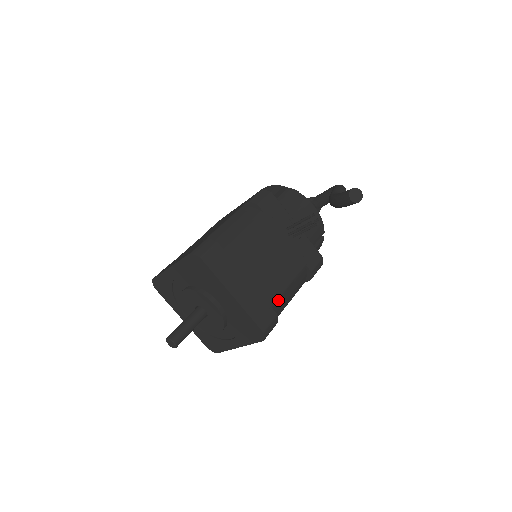
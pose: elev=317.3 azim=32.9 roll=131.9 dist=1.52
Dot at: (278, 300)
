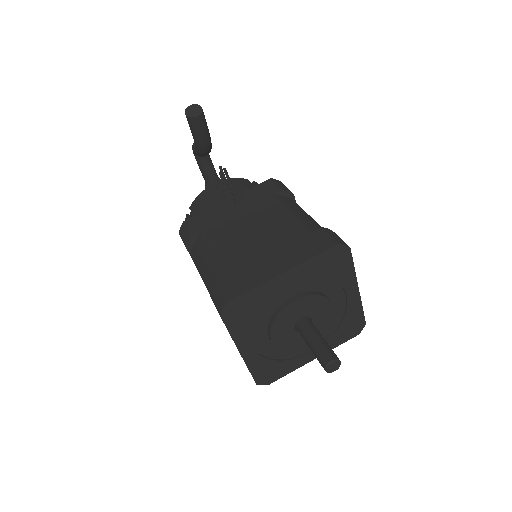
Dot at: (304, 226)
